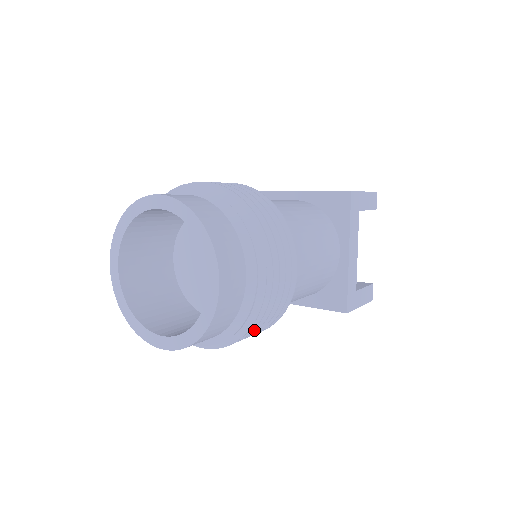
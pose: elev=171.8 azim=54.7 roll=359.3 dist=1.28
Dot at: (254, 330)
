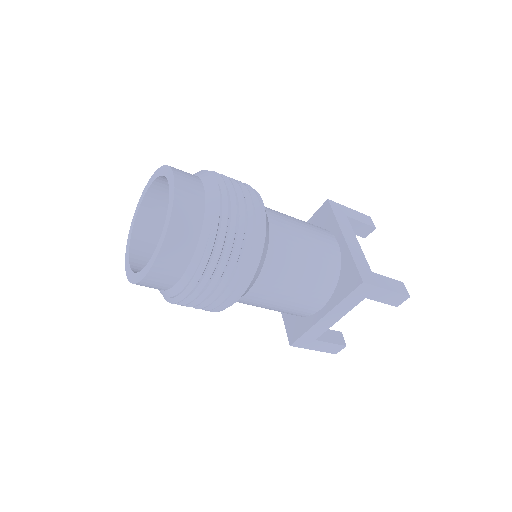
Dot at: occluded
